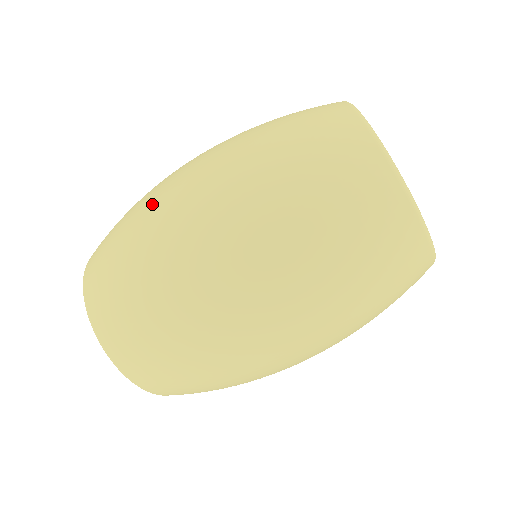
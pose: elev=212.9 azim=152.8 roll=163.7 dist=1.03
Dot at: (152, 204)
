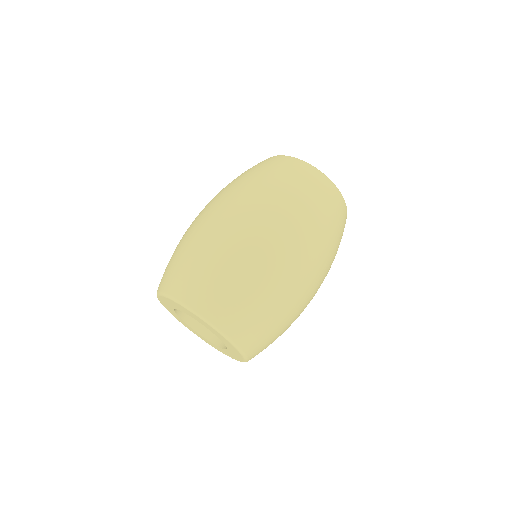
Dot at: (193, 228)
